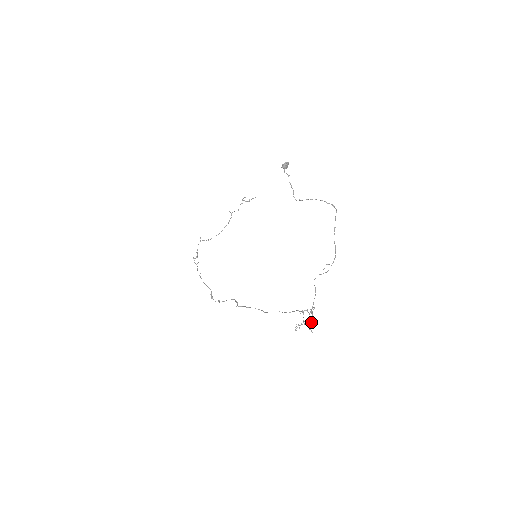
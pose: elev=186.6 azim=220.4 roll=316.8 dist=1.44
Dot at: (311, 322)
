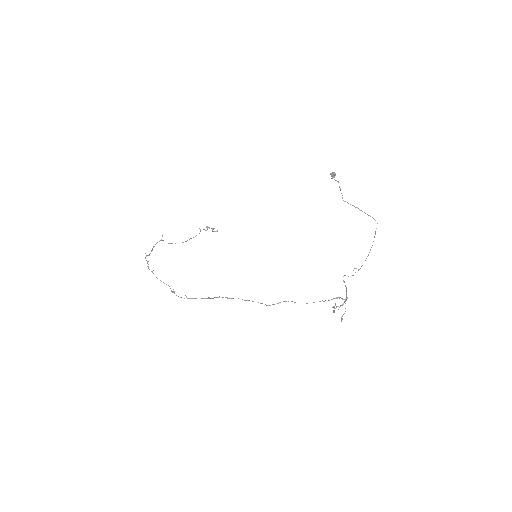
Dot at: occluded
